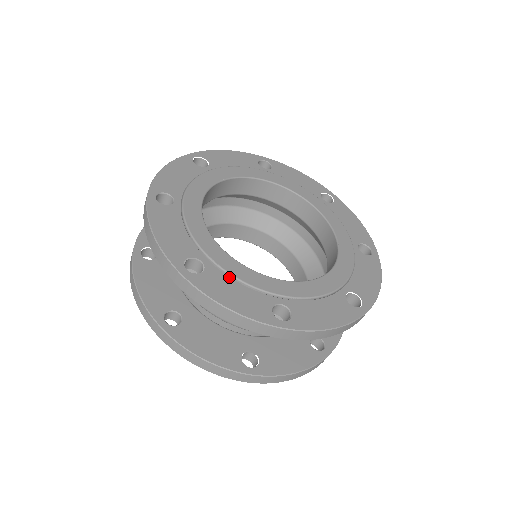
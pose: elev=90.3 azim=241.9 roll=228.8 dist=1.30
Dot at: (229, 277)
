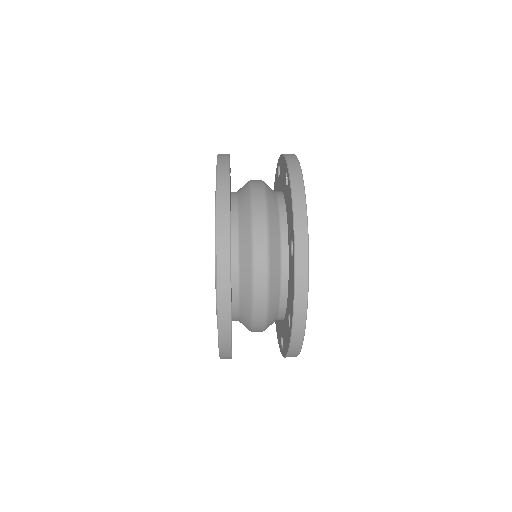
Dot at: occluded
